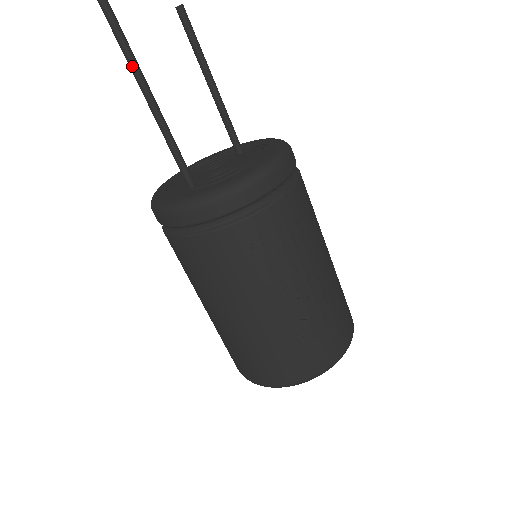
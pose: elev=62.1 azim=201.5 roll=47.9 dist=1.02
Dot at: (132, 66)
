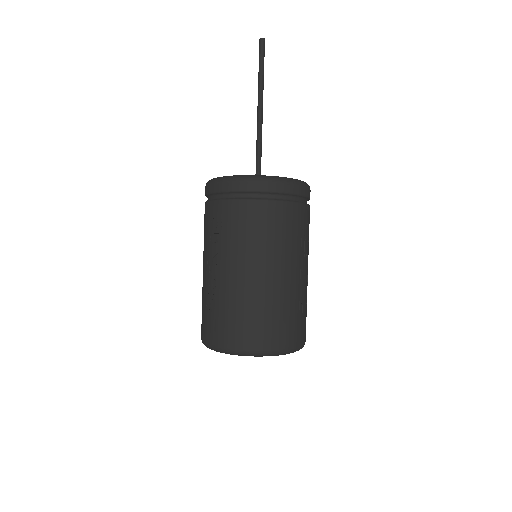
Dot at: (262, 95)
